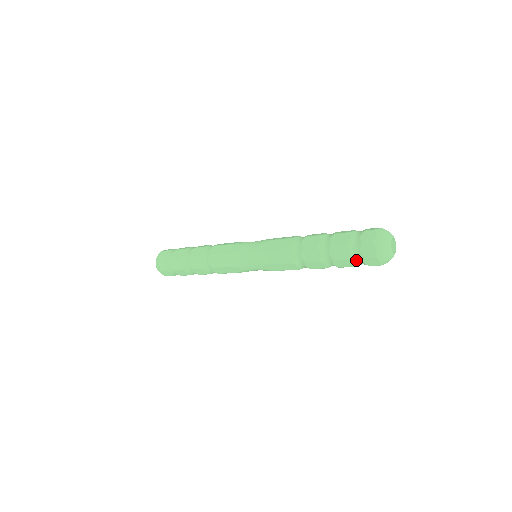
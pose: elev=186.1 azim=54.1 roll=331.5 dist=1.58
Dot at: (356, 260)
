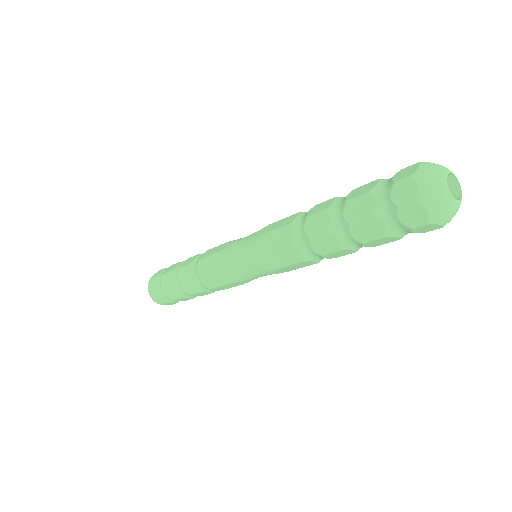
Dot at: (380, 197)
